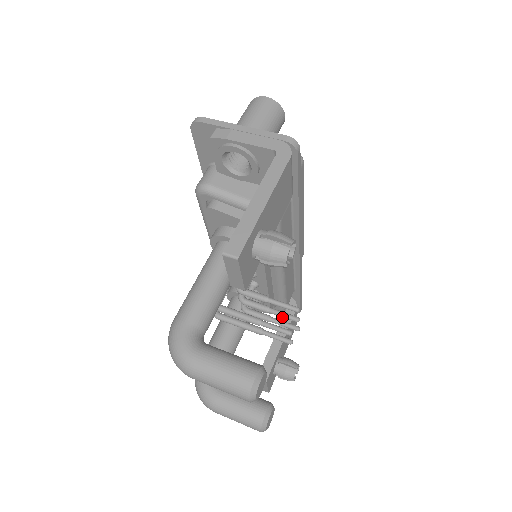
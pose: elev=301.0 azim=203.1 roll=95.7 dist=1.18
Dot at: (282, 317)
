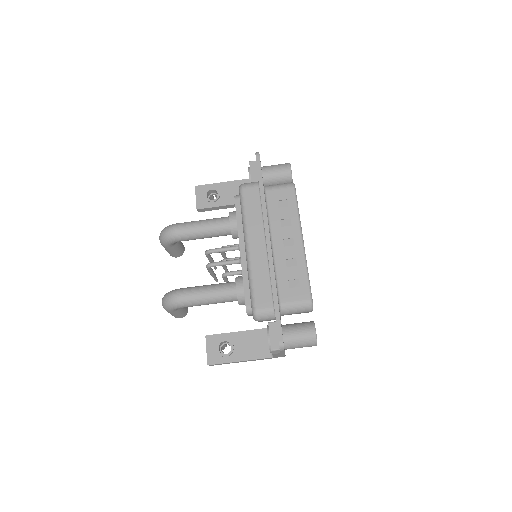
Dot at: occluded
